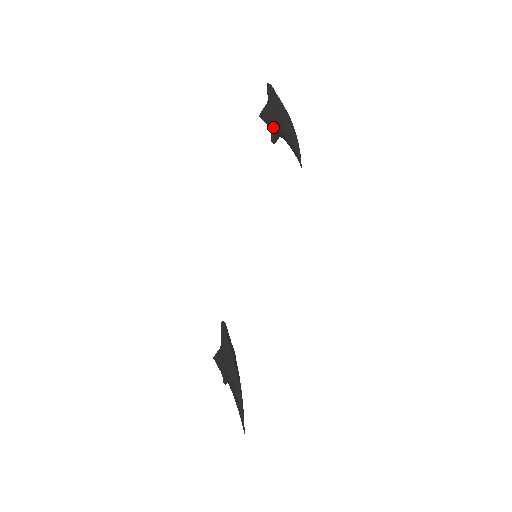
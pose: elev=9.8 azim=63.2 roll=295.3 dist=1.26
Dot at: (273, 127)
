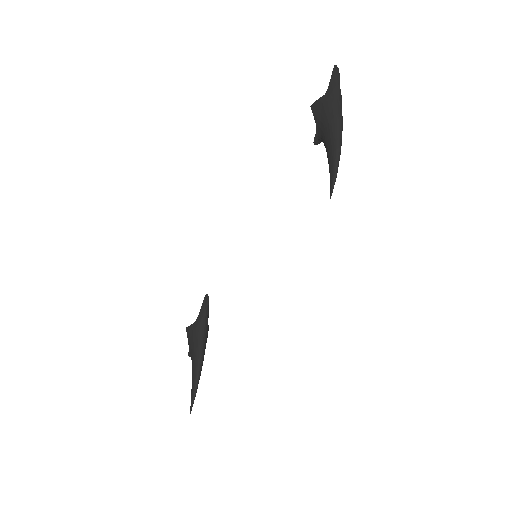
Dot at: (320, 128)
